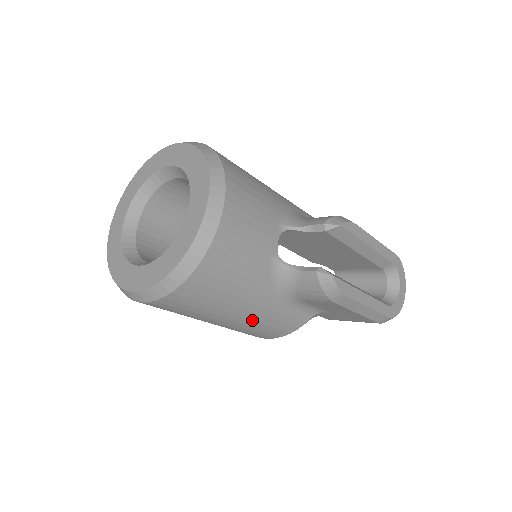
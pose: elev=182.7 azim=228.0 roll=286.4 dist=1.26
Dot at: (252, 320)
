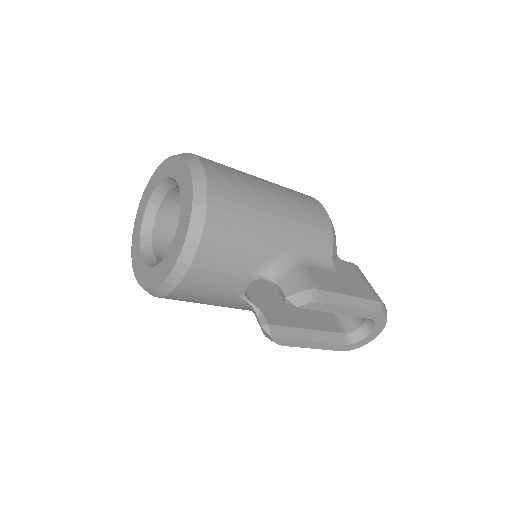
Dot at: occluded
